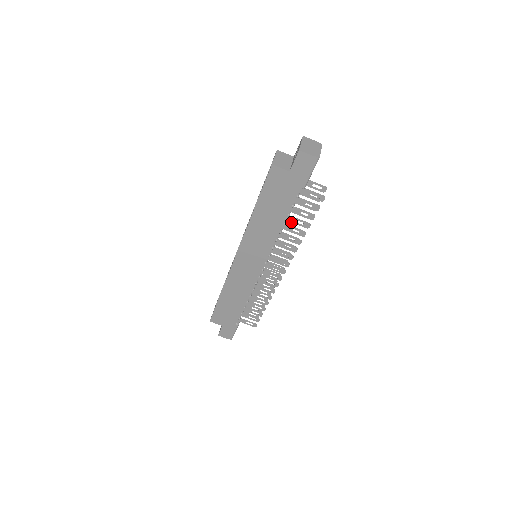
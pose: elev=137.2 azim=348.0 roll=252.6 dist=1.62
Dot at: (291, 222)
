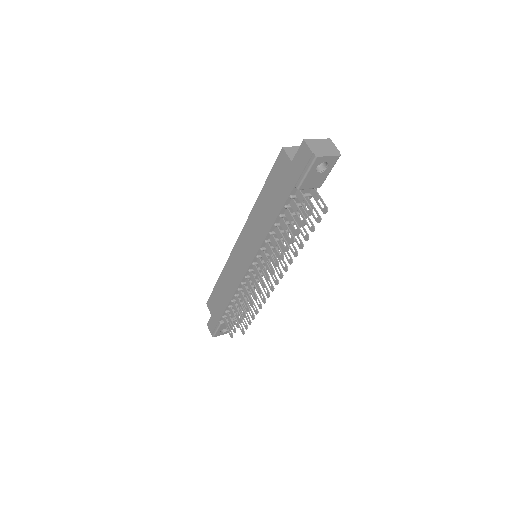
Dot at: (282, 227)
